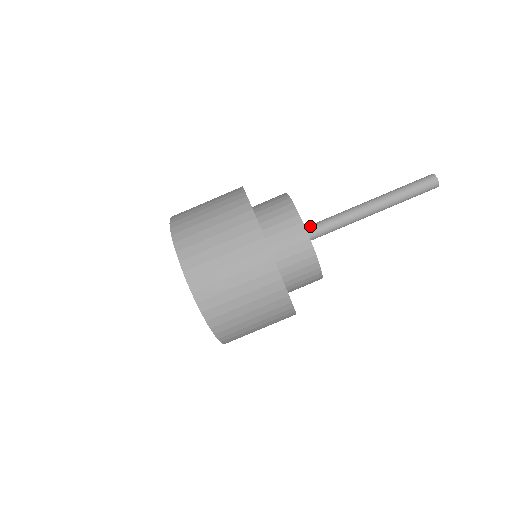
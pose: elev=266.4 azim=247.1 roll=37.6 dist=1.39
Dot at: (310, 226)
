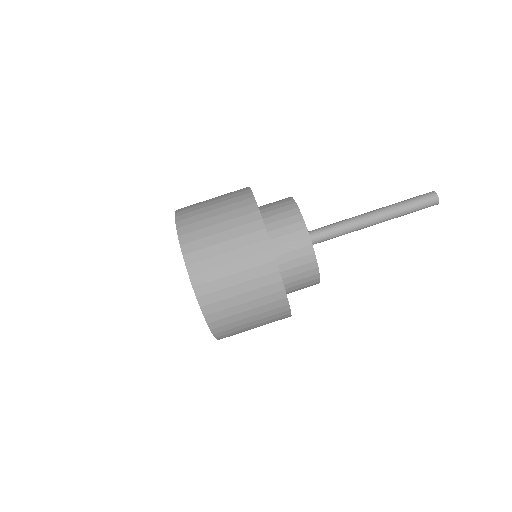
Dot at: (310, 231)
